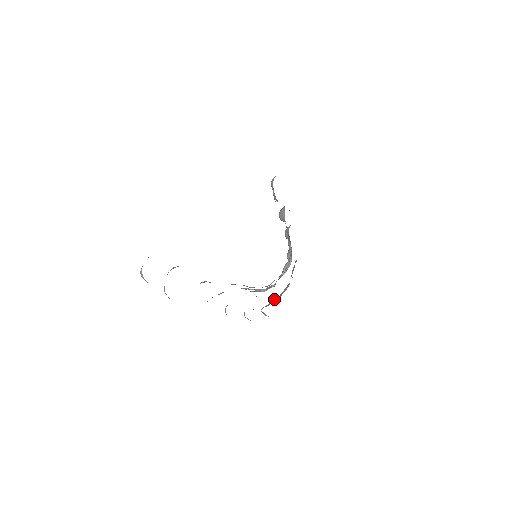
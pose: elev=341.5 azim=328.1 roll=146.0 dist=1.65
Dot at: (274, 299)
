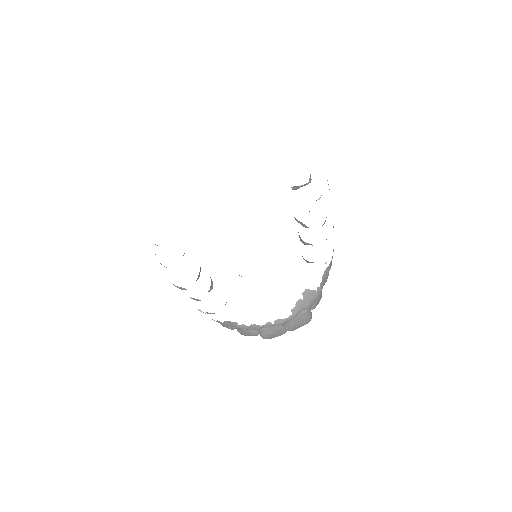
Dot at: occluded
